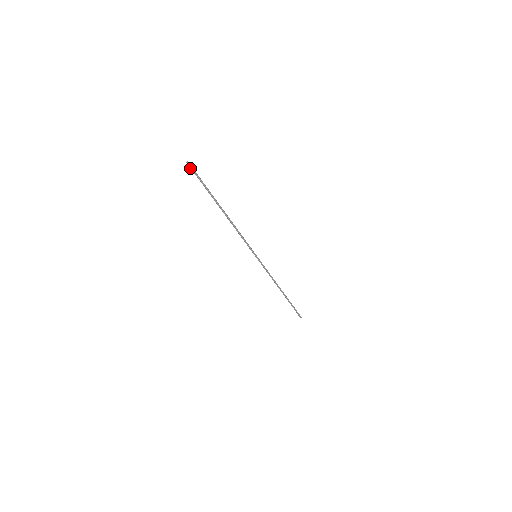
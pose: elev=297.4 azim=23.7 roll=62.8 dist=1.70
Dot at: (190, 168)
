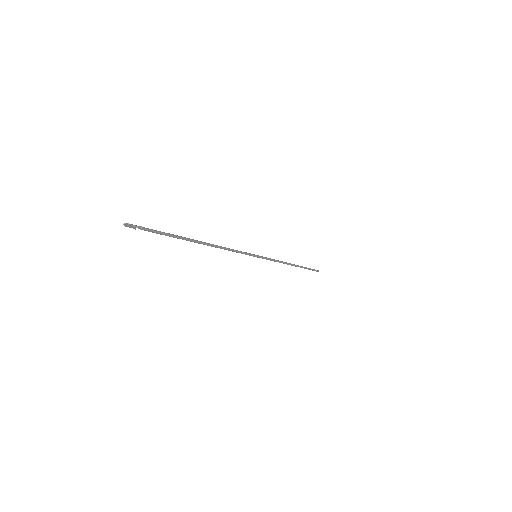
Dot at: occluded
